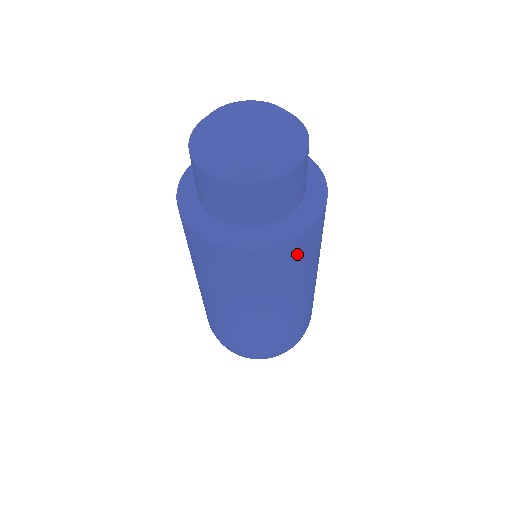
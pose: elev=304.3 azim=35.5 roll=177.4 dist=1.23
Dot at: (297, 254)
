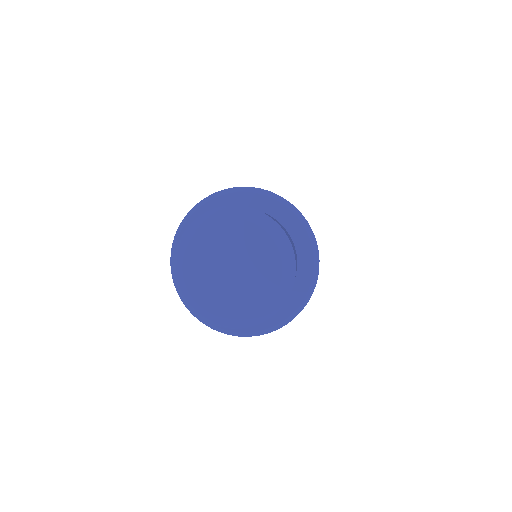
Dot at: occluded
